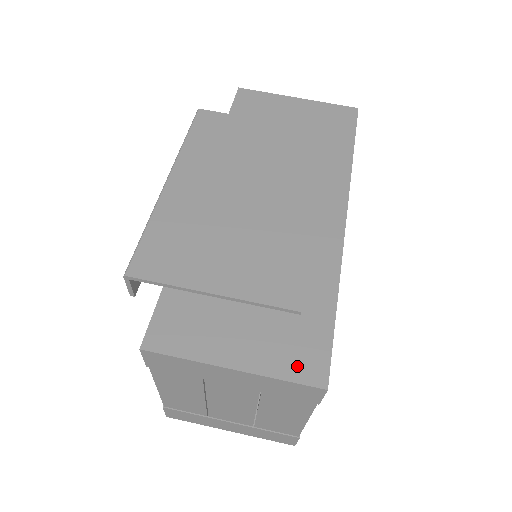
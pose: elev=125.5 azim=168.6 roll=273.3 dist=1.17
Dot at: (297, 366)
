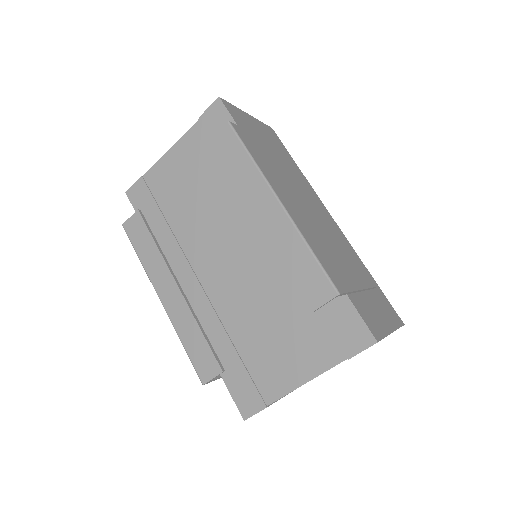
Dot at: (395, 318)
